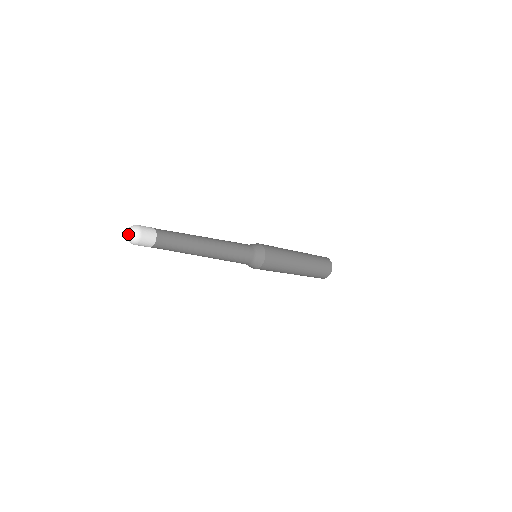
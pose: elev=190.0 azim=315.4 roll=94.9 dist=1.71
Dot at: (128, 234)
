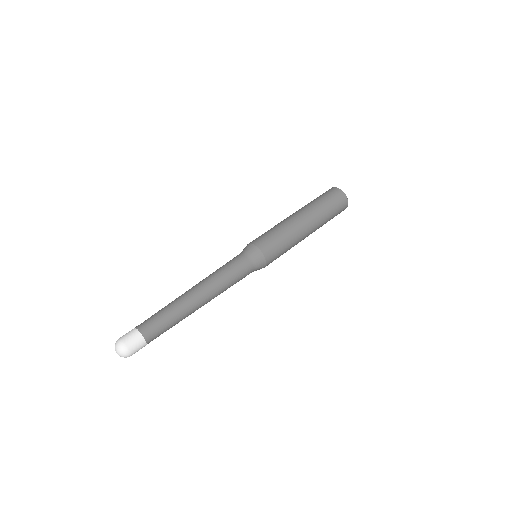
Dot at: occluded
